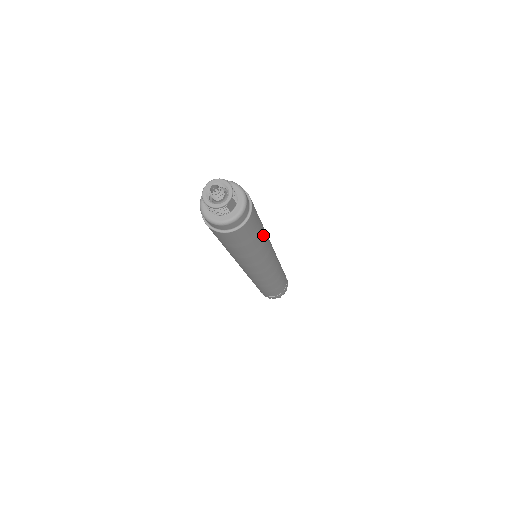
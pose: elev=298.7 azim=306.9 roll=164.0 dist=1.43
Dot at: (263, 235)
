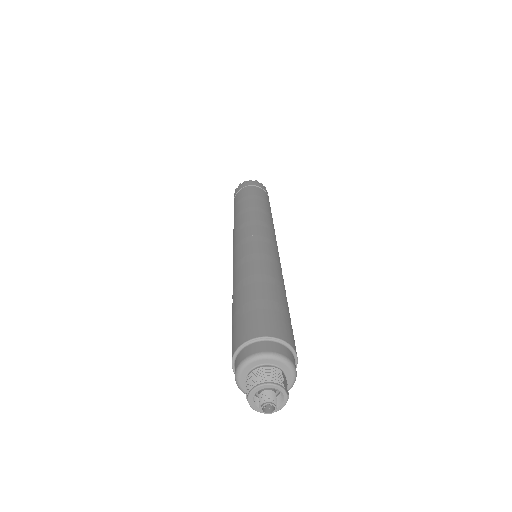
Dot at: (279, 289)
